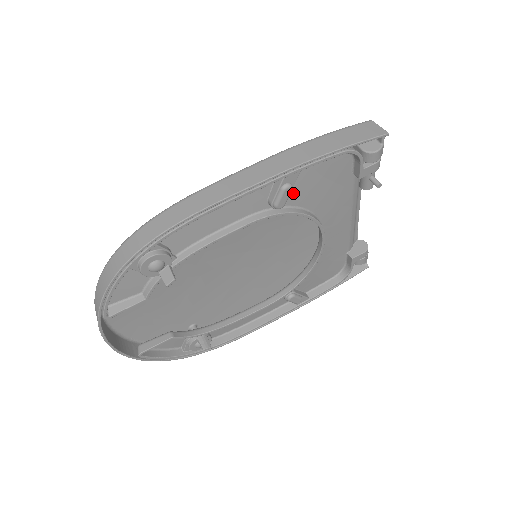
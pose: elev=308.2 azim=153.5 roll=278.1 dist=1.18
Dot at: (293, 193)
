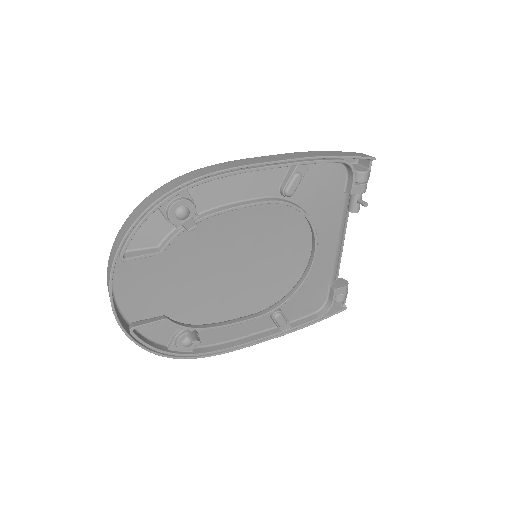
Dot at: (299, 190)
